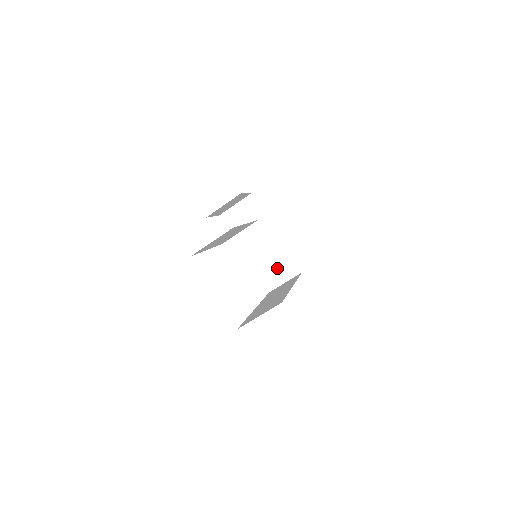
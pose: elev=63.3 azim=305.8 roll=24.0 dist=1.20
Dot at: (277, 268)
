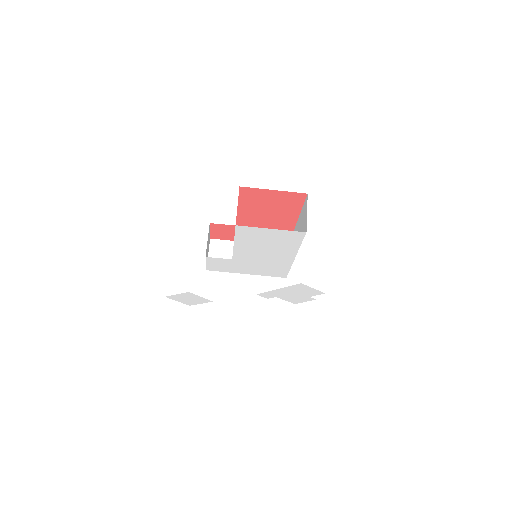
Dot at: occluded
